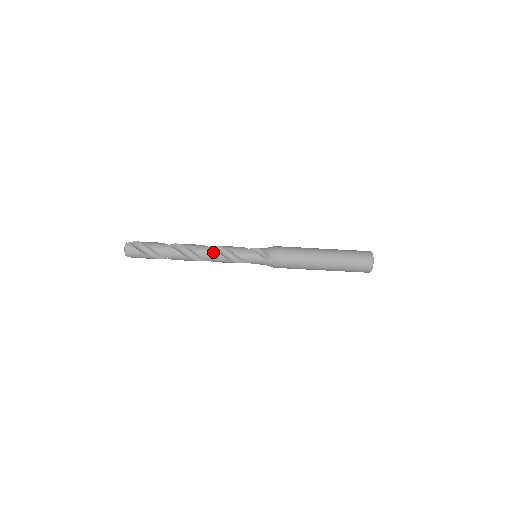
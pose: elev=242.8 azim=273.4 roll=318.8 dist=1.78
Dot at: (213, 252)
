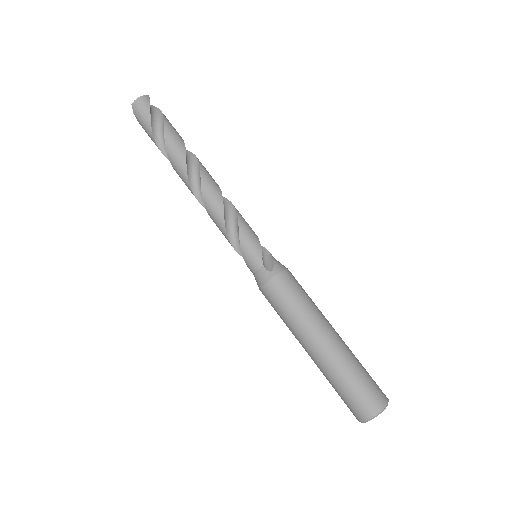
Dot at: (219, 197)
